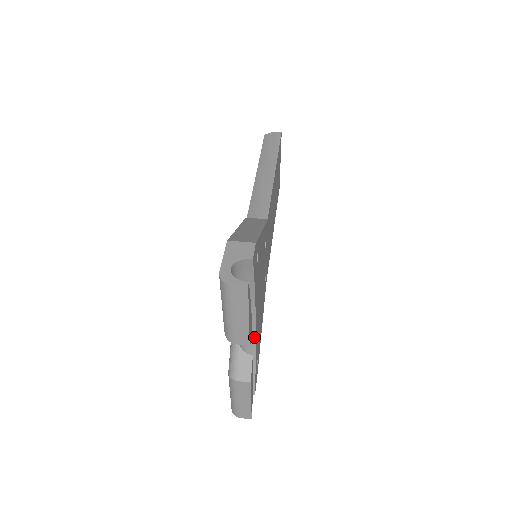
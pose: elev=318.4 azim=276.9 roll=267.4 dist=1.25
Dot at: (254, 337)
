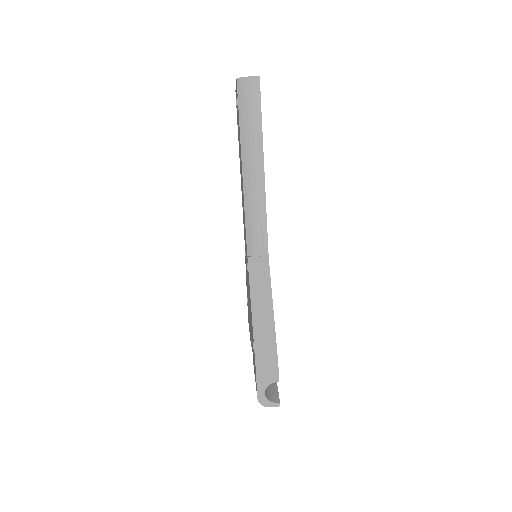
Dot at: occluded
